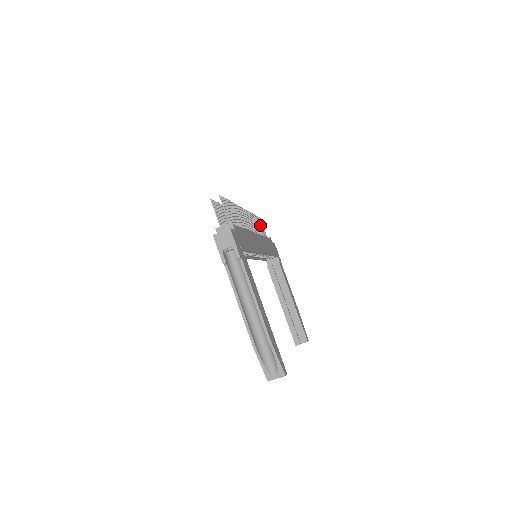
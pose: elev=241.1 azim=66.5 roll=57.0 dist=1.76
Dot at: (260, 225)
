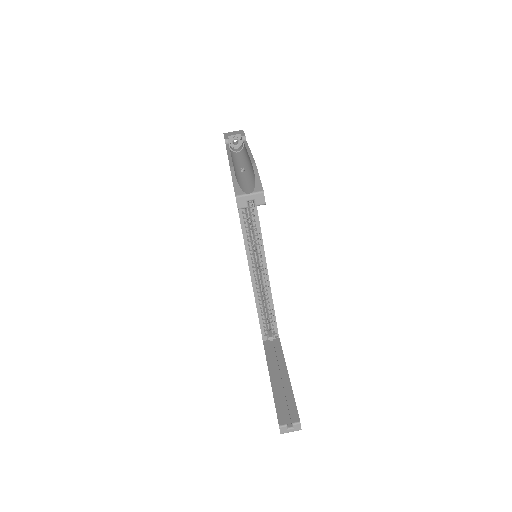
Dot at: occluded
